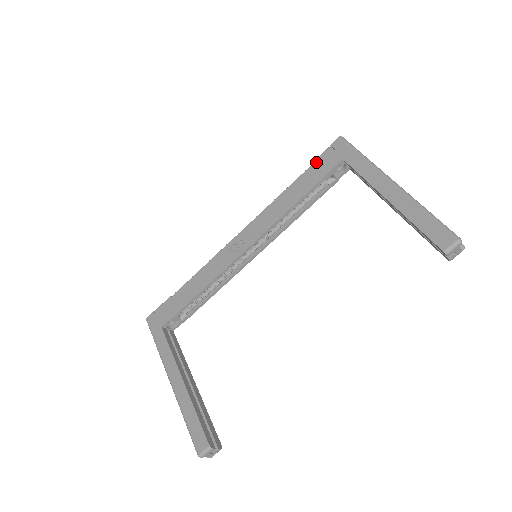
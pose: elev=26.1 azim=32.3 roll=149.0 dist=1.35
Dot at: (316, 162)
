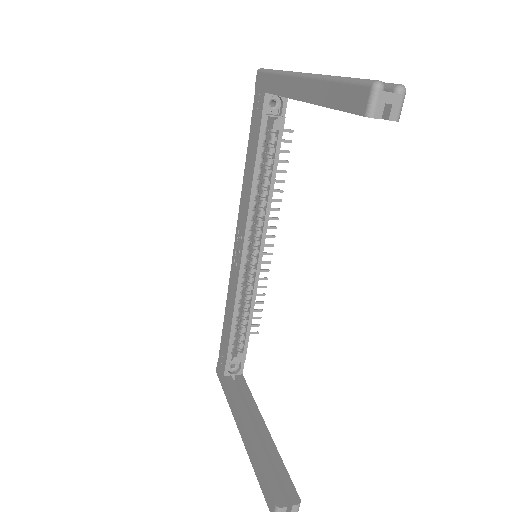
Dot at: (252, 116)
